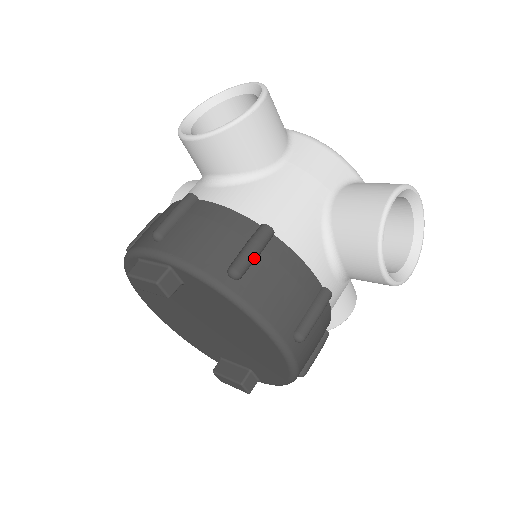
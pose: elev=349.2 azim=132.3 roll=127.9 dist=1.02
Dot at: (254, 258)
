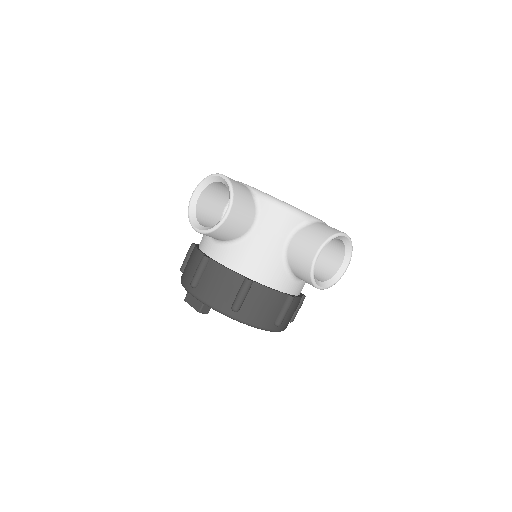
Dot at: (244, 299)
